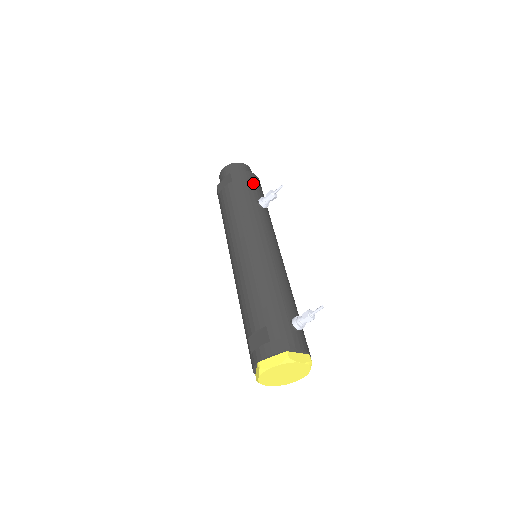
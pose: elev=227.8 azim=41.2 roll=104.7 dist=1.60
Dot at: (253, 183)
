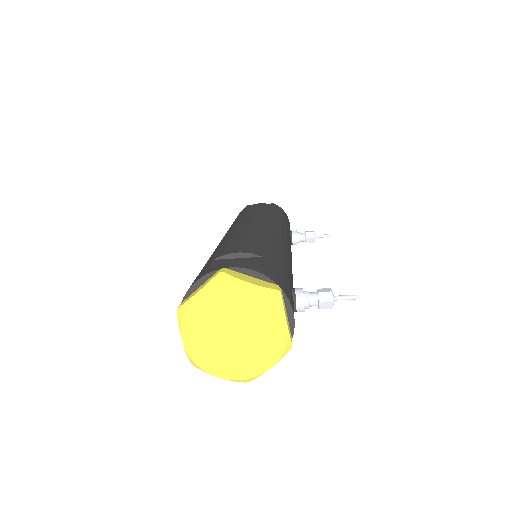
Dot at: occluded
